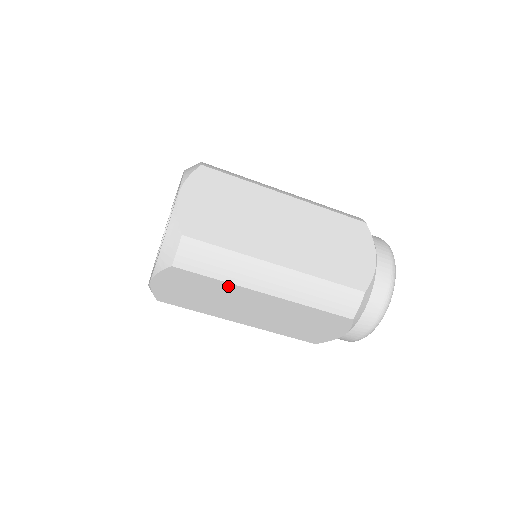
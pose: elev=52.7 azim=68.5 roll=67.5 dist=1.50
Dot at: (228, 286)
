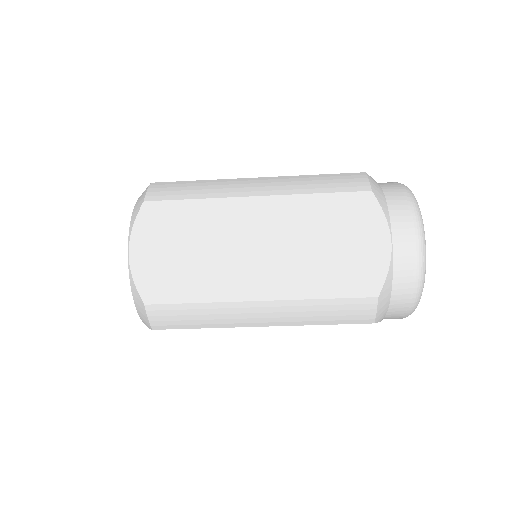
Dot at: occluded
